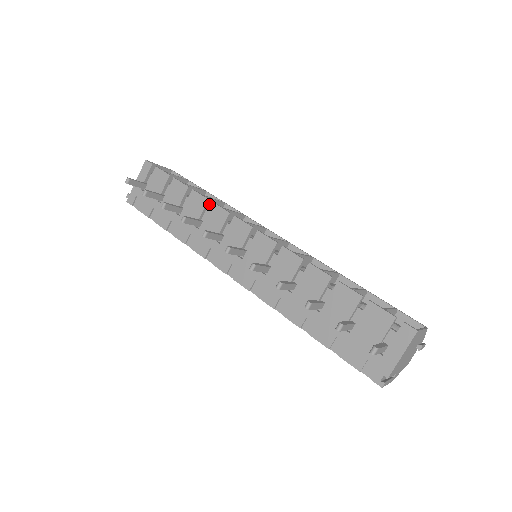
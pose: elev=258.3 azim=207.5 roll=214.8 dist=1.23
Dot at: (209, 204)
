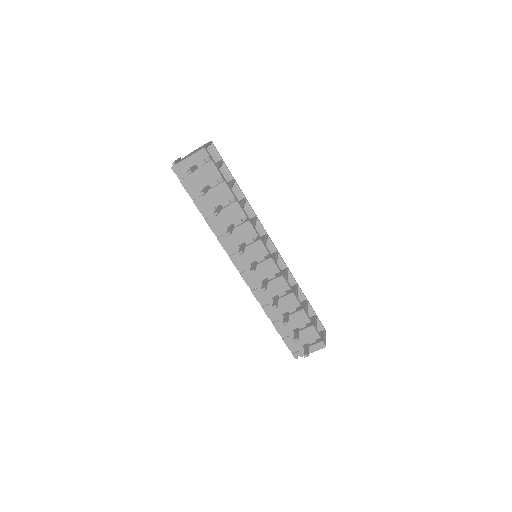
Dot at: occluded
